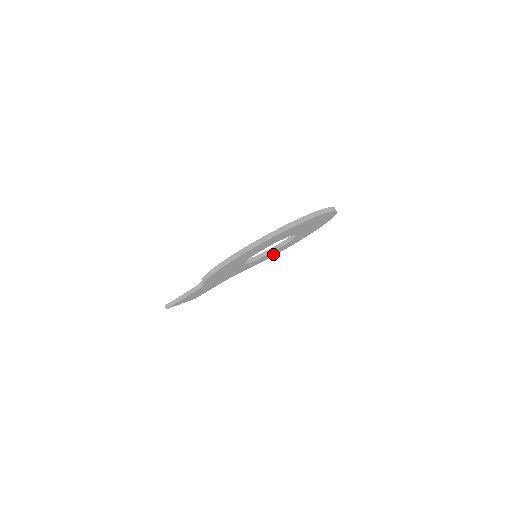
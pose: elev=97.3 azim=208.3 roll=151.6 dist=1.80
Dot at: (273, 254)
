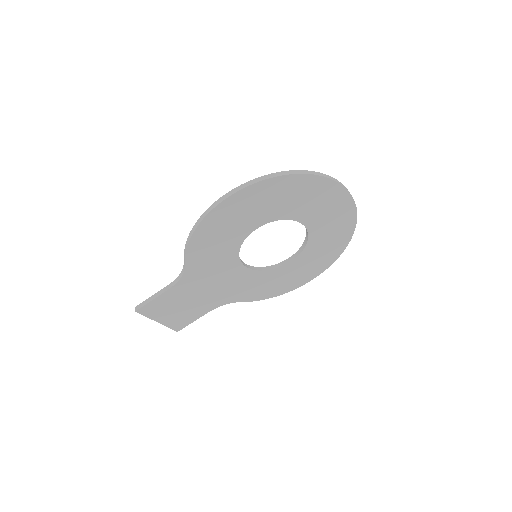
Dot at: (280, 285)
